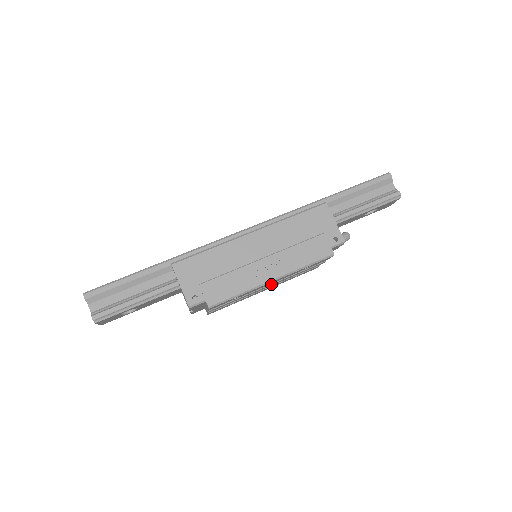
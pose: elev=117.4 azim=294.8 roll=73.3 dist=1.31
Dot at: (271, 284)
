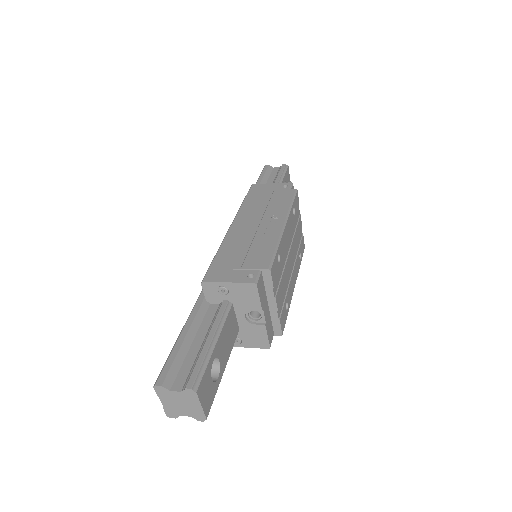
Dot at: (289, 249)
